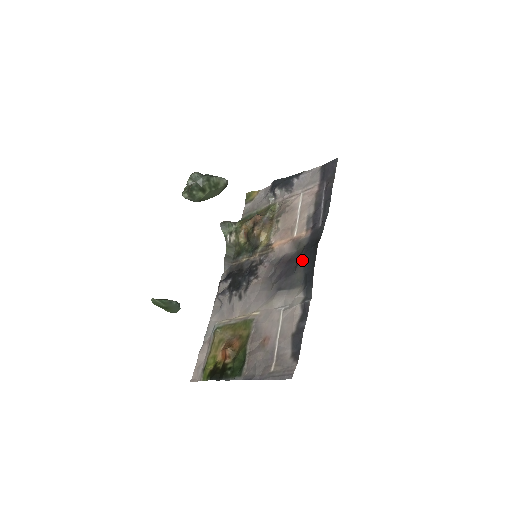
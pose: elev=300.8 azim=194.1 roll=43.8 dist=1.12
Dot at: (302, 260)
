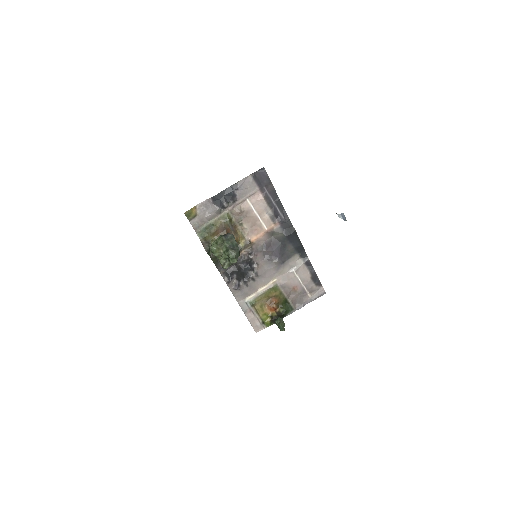
Dot at: (289, 242)
